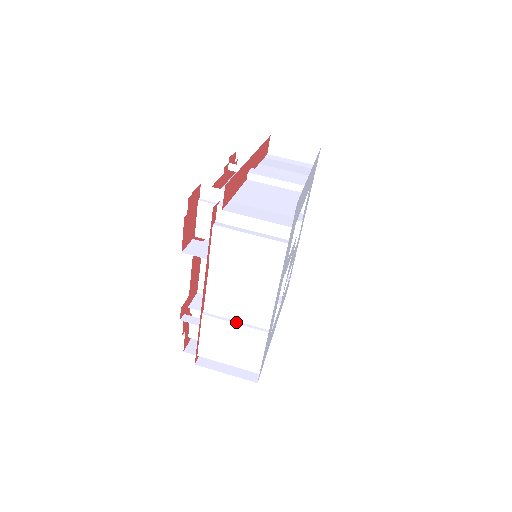
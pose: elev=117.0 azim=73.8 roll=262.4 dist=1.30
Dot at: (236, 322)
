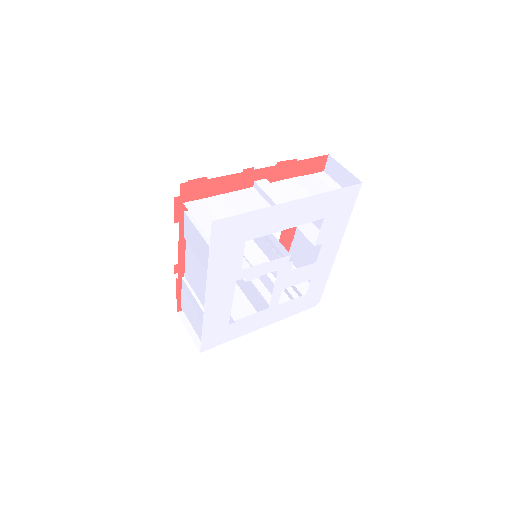
Dot at: (195, 296)
